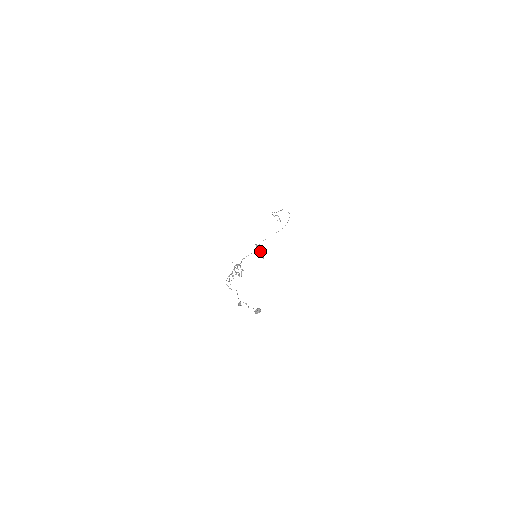
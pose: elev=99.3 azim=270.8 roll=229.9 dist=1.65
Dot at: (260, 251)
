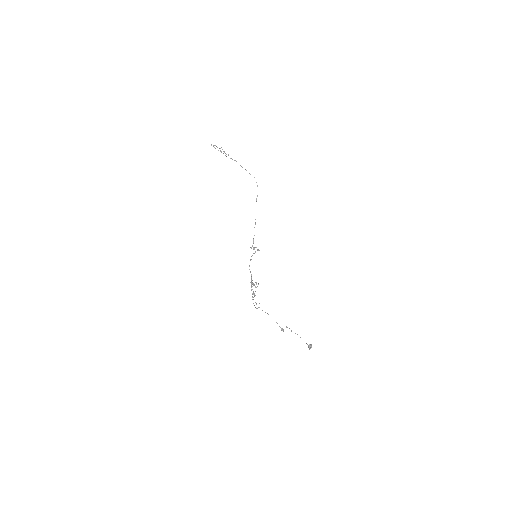
Dot at: (255, 247)
